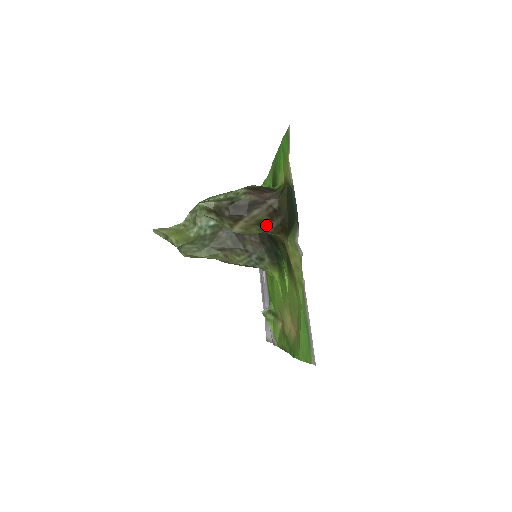
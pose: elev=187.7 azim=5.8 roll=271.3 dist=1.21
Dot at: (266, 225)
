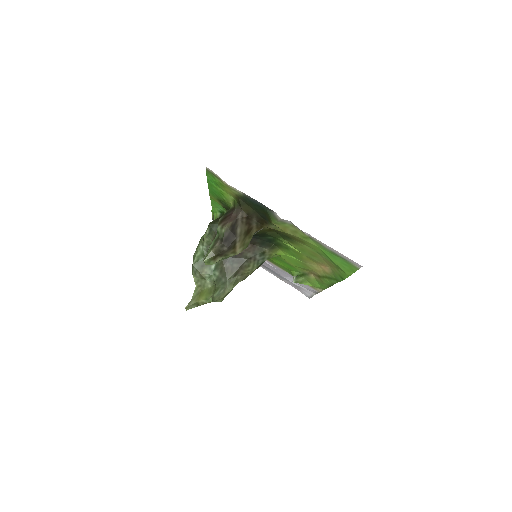
Dot at: (250, 231)
